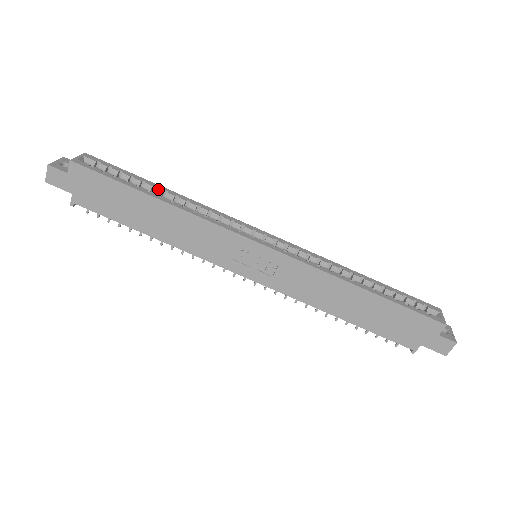
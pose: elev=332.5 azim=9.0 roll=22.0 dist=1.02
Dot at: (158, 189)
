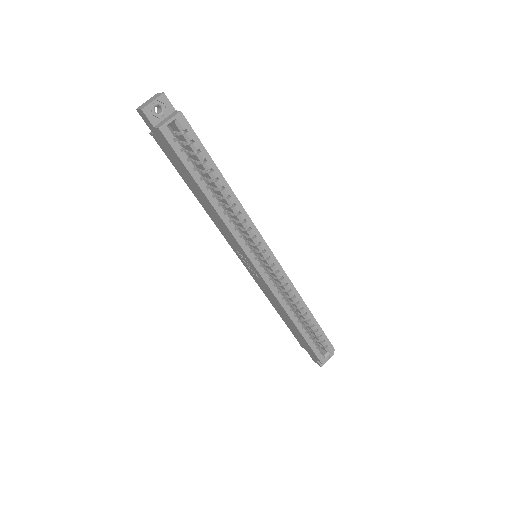
Dot at: (218, 183)
